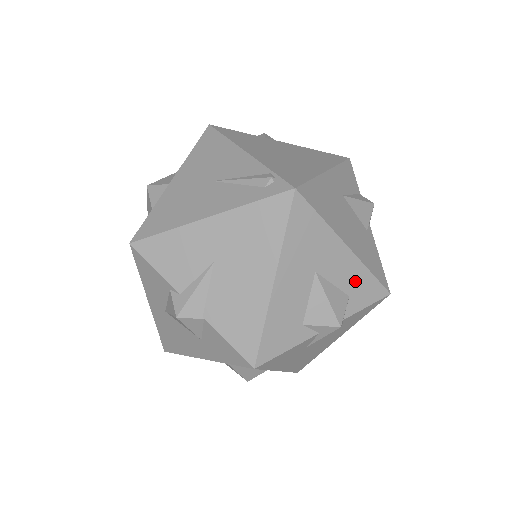
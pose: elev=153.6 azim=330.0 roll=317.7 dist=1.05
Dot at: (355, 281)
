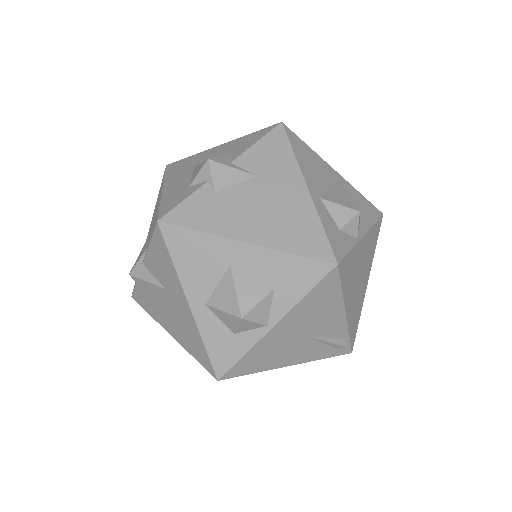
Dot at: occluded
